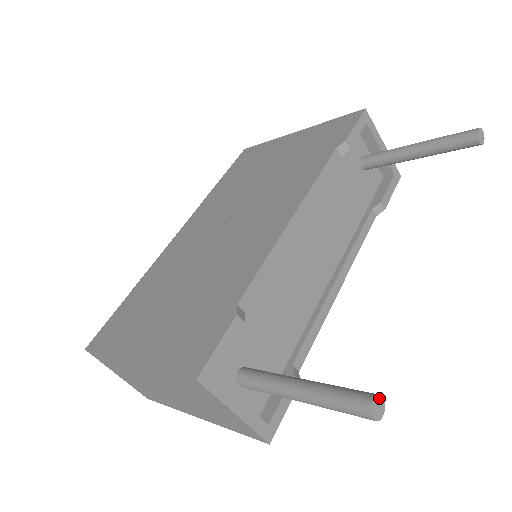
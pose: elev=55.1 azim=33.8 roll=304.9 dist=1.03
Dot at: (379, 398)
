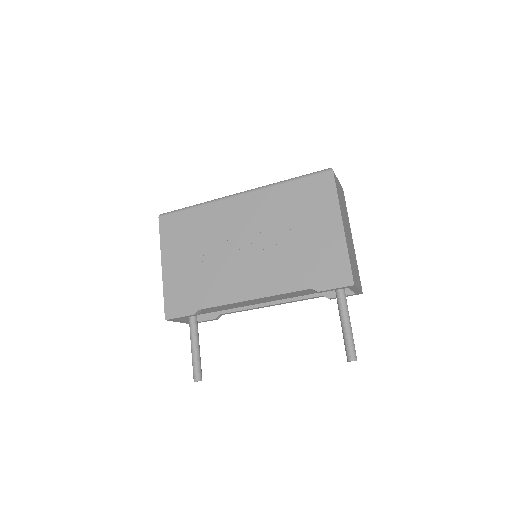
Dot at: occluded
